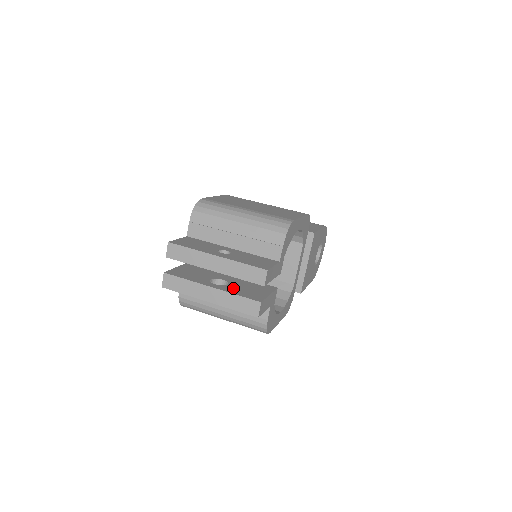
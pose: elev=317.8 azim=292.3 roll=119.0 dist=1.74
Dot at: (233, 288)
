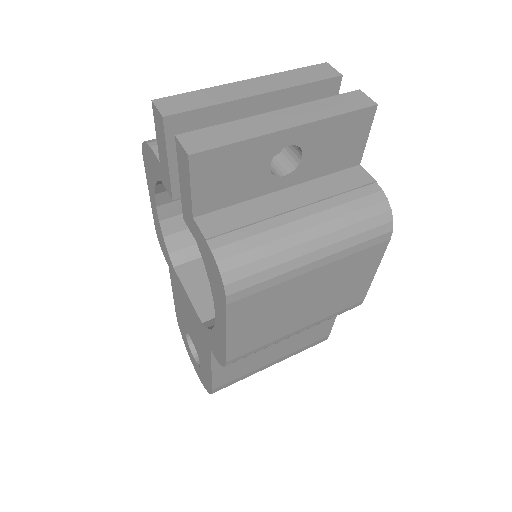
Dot at: occluded
